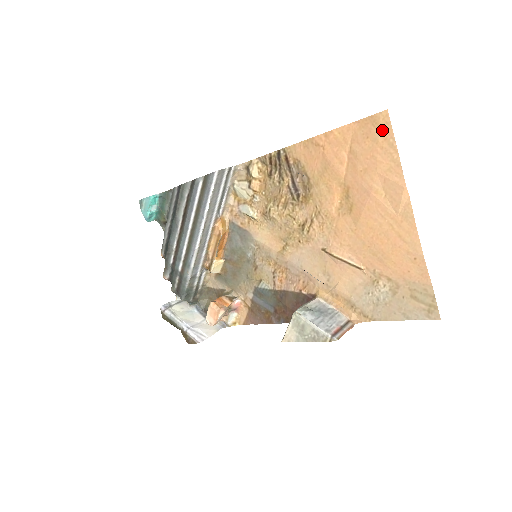
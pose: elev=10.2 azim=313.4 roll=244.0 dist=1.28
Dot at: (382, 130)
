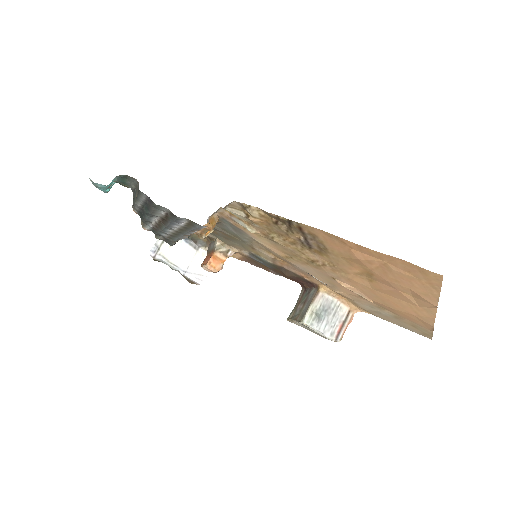
Dot at: (429, 279)
